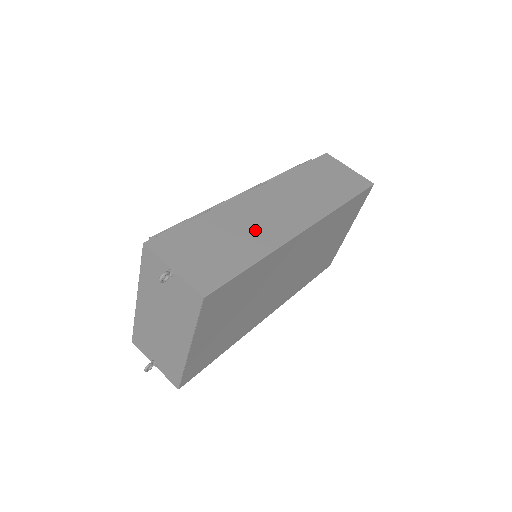
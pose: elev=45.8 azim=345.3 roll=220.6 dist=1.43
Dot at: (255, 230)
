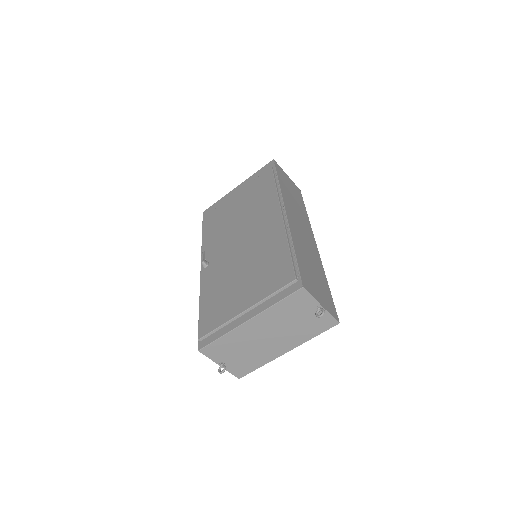
Dot at: (311, 254)
